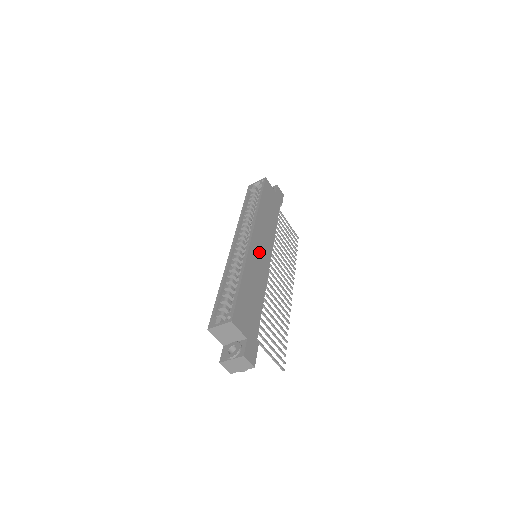
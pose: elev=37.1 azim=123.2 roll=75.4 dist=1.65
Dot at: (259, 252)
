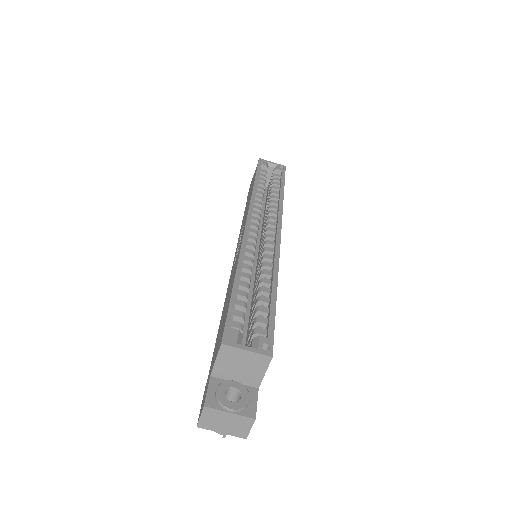
Dot at: occluded
